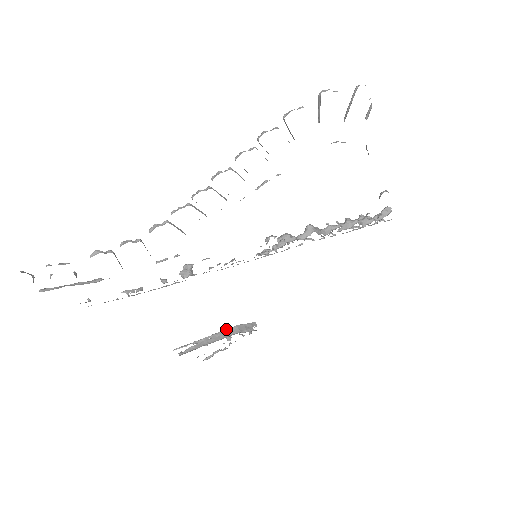
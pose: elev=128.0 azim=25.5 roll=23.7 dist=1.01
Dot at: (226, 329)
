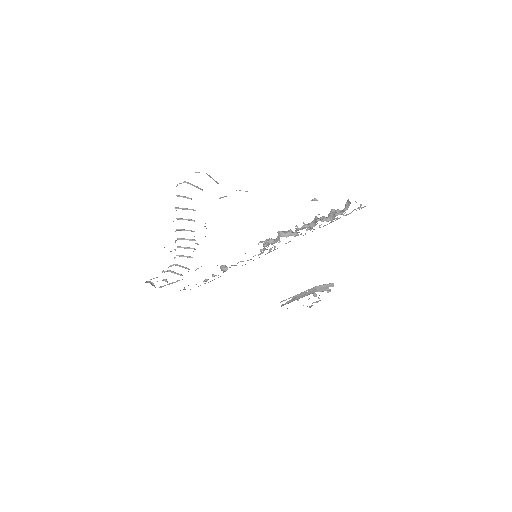
Dot at: (309, 289)
